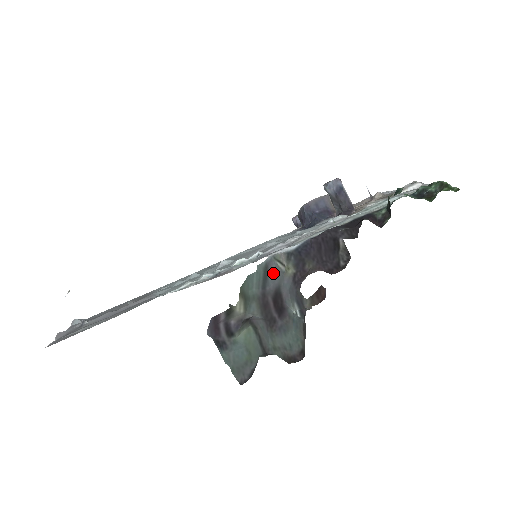
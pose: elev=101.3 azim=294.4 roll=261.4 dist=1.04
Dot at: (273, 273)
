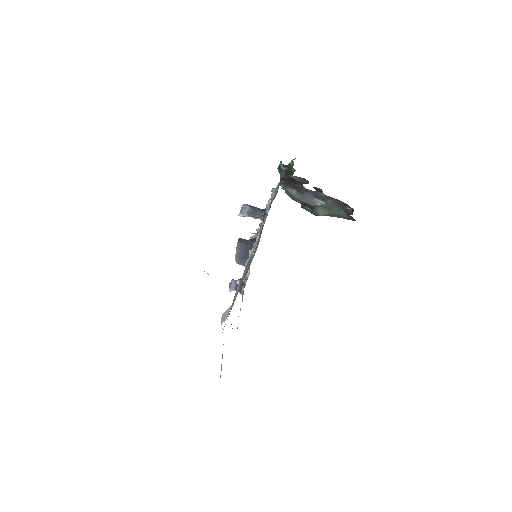
Dot at: occluded
